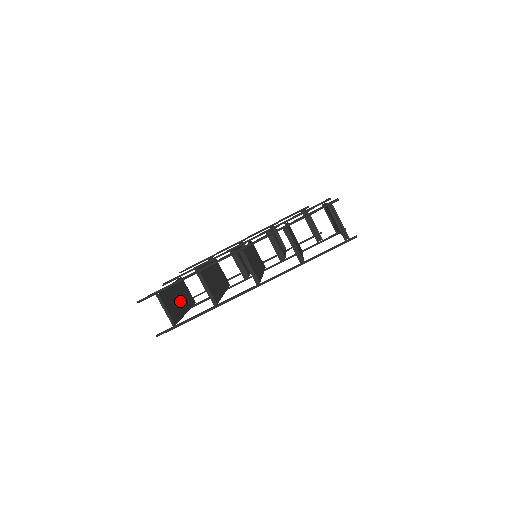
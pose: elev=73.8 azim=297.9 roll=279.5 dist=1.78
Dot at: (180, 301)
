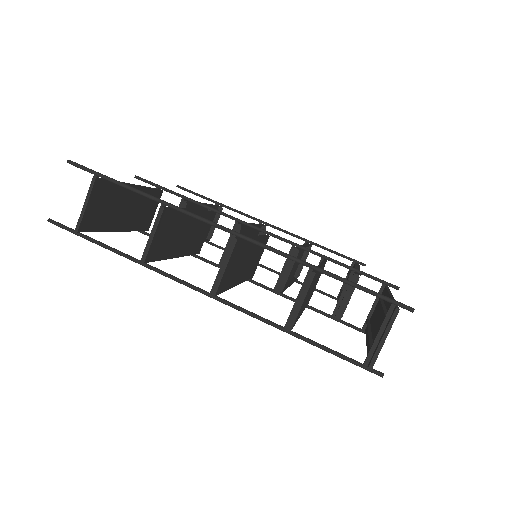
Dot at: (125, 212)
